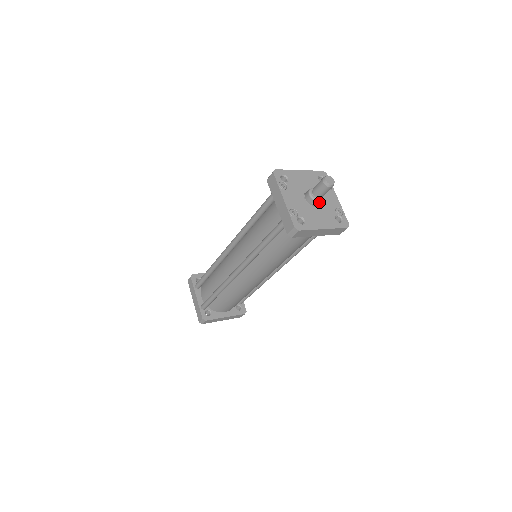
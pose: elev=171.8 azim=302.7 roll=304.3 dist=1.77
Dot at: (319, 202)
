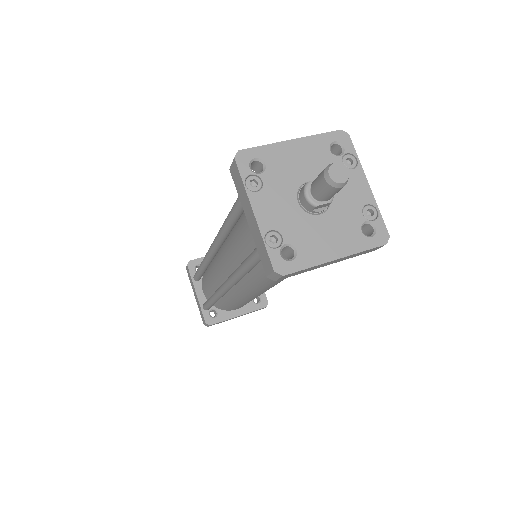
Dot at: (327, 205)
